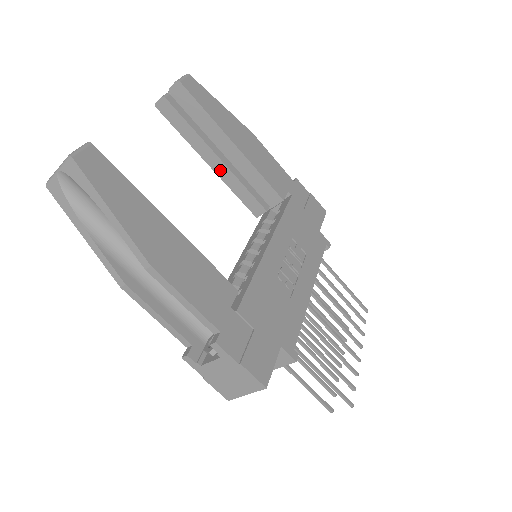
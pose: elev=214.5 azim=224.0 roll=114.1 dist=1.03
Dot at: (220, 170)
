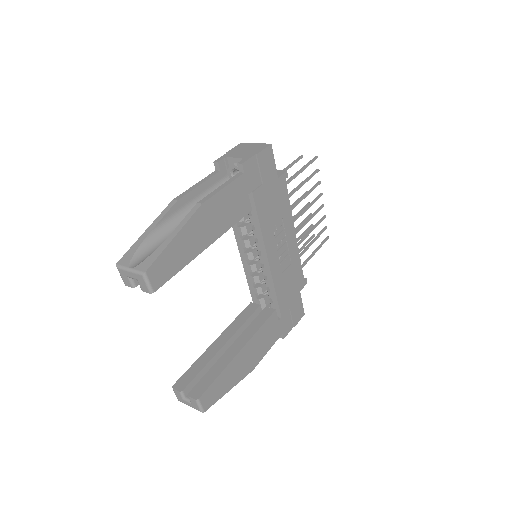
Dot at: occluded
